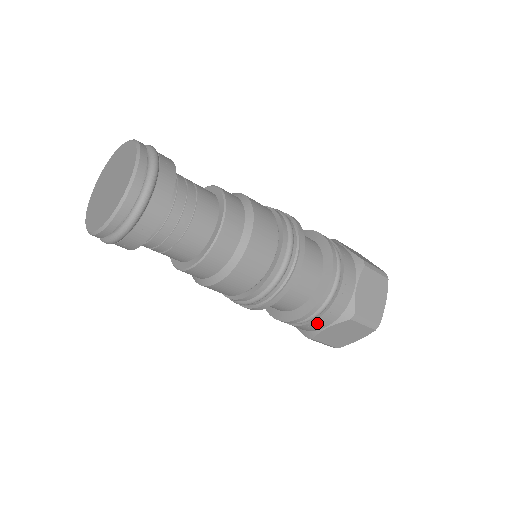
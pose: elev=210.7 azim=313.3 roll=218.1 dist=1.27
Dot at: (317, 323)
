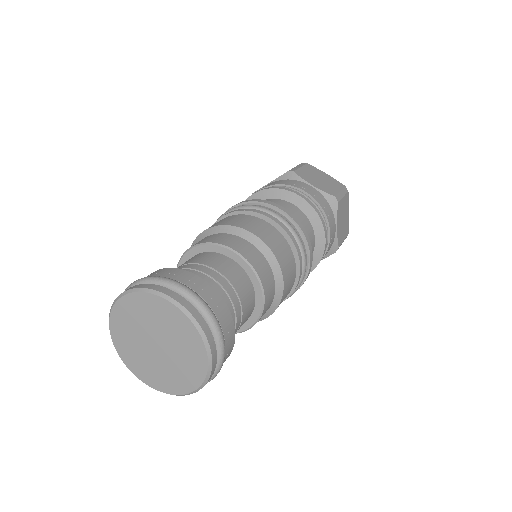
Dot at: occluded
